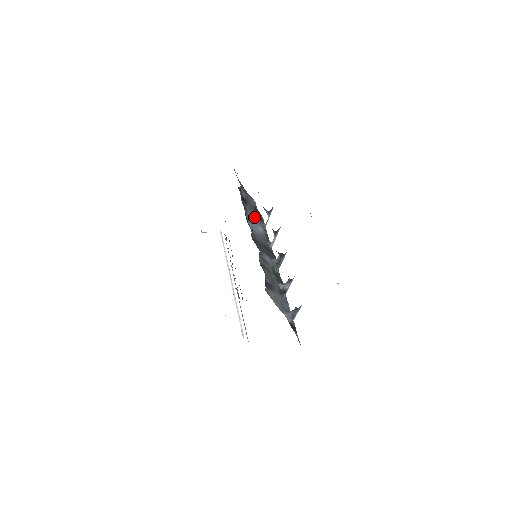
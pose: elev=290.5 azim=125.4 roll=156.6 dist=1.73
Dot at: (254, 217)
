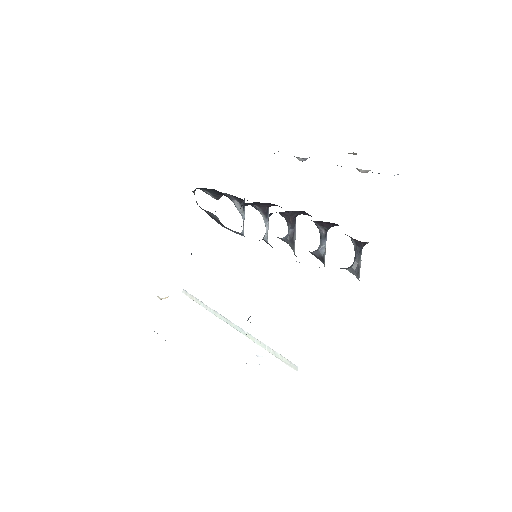
Dot at: (225, 227)
